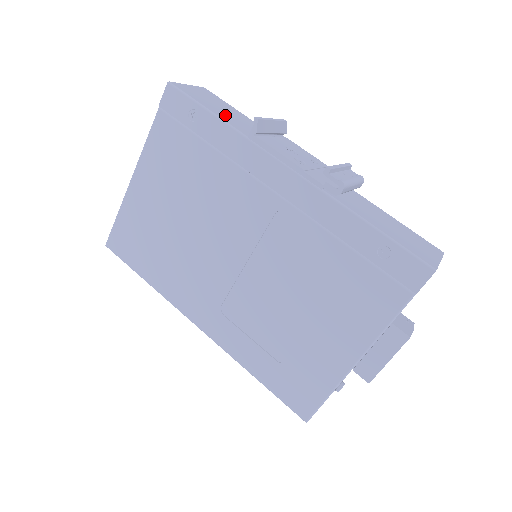
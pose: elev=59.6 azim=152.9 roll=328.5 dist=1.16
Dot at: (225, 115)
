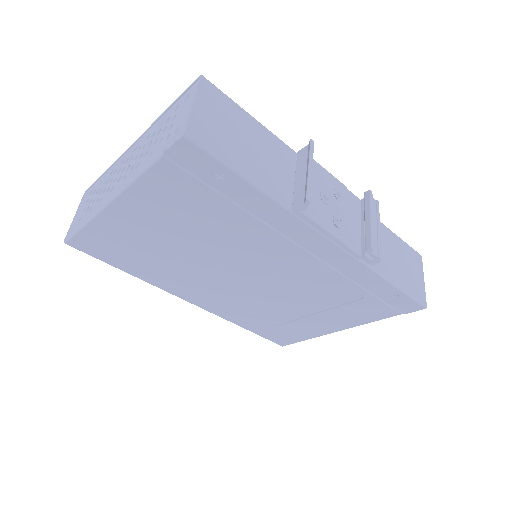
Dot at: (256, 166)
